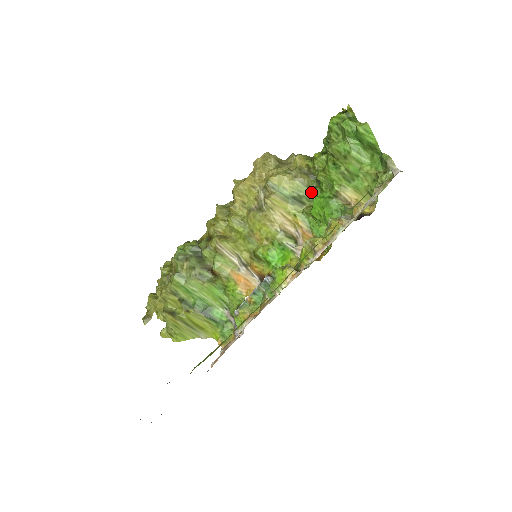
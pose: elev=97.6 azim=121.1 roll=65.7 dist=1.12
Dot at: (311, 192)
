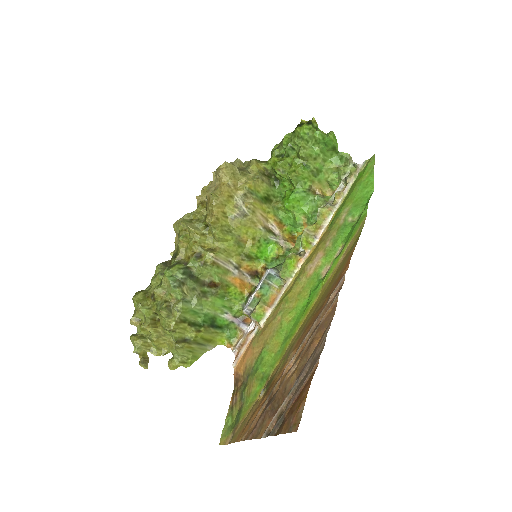
Dot at: (274, 190)
